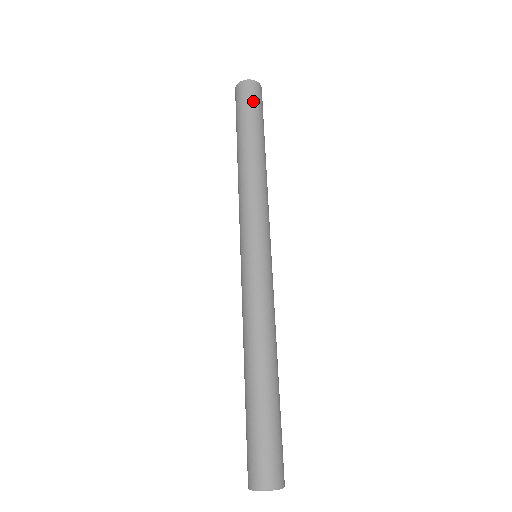
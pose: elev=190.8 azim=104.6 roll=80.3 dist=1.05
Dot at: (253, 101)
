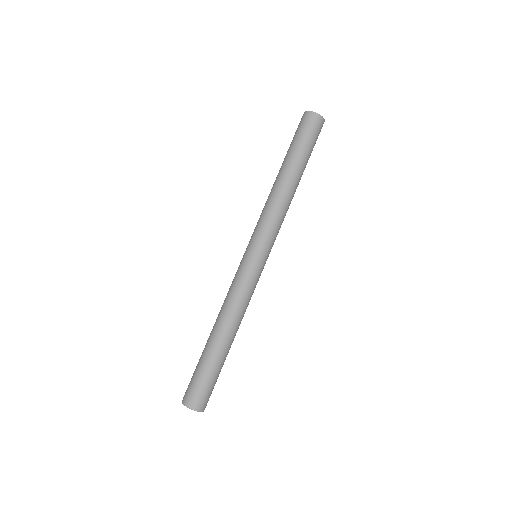
Dot at: (316, 138)
